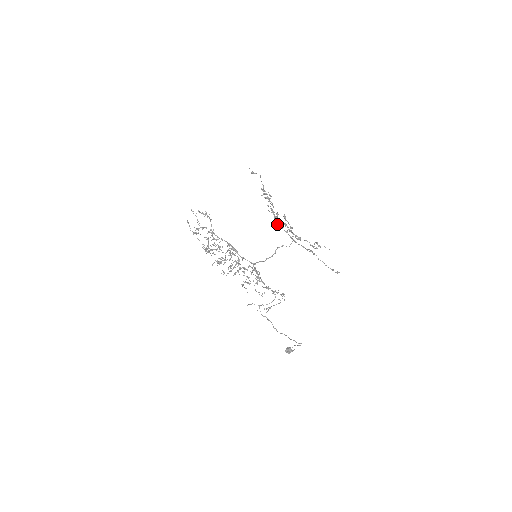
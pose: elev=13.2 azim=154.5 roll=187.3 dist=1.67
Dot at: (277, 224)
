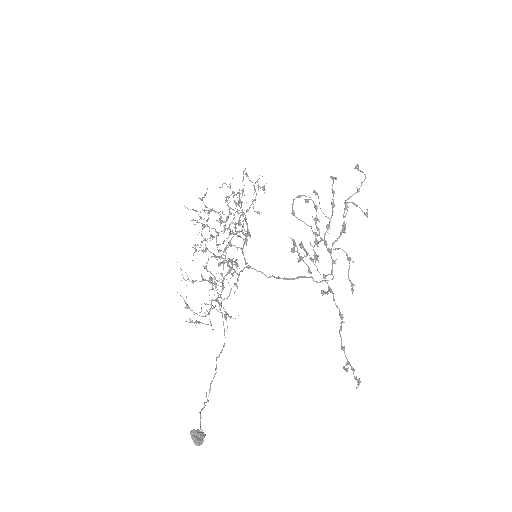
Dot at: (332, 246)
